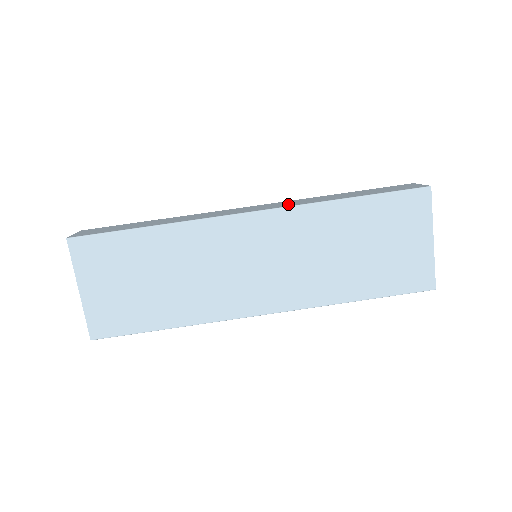
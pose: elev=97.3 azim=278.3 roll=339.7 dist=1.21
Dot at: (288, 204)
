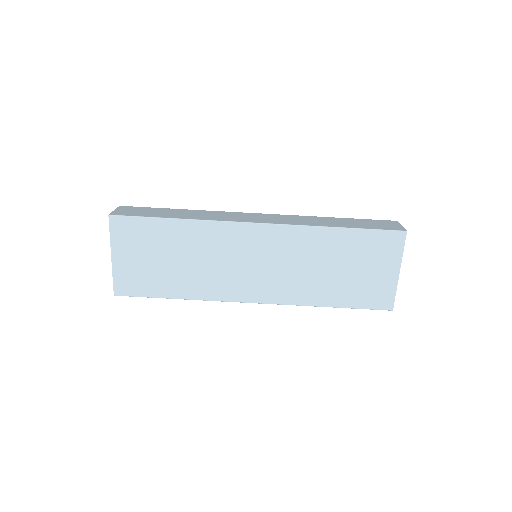
Dot at: (290, 221)
